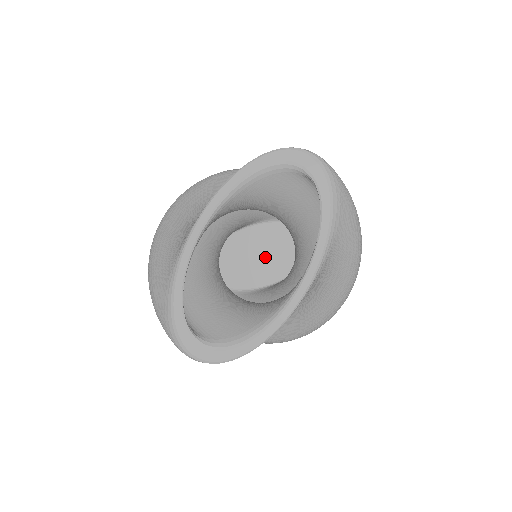
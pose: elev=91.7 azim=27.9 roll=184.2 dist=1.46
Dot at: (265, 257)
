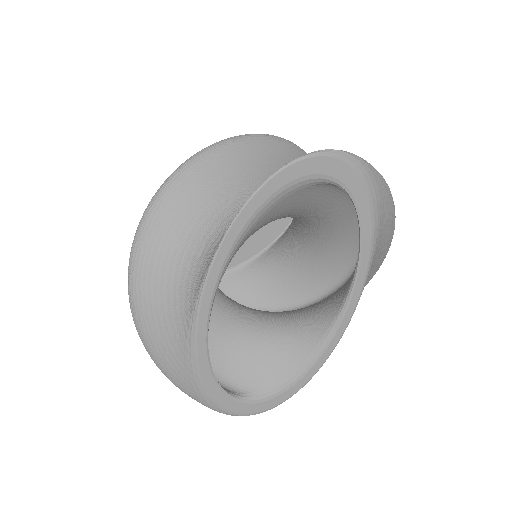
Dot at: occluded
